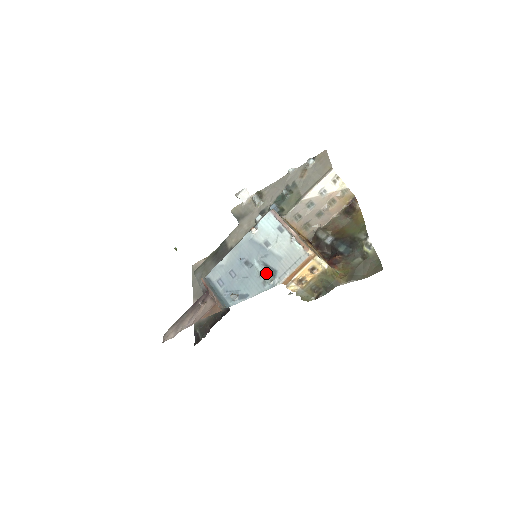
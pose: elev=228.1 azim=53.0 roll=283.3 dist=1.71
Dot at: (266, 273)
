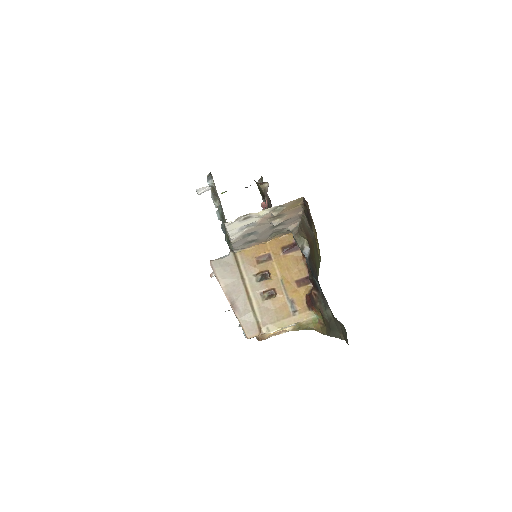
Dot at: (242, 329)
